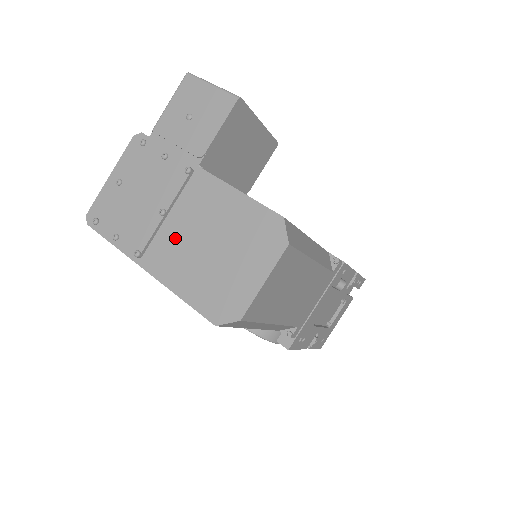
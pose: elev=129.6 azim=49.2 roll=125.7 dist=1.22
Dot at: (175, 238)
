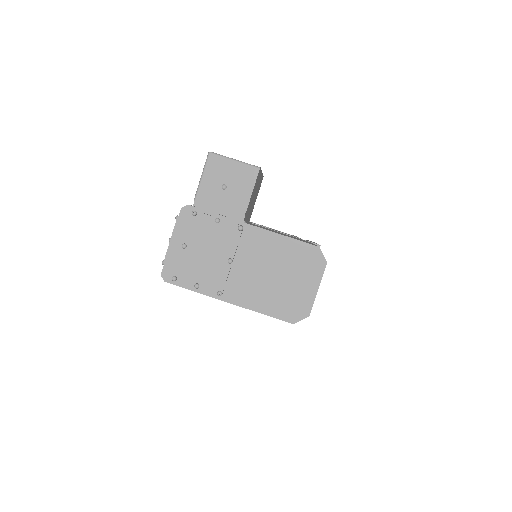
Dot at: (245, 276)
